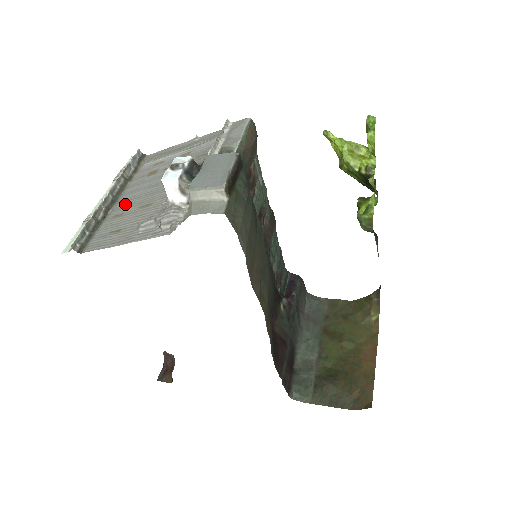
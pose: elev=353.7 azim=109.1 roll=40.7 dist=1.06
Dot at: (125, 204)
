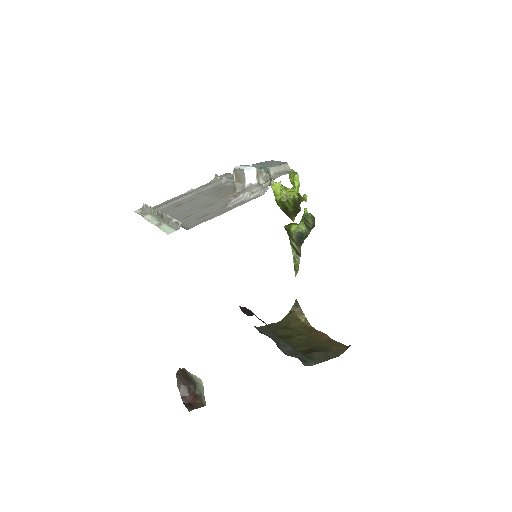
Dot at: (183, 214)
